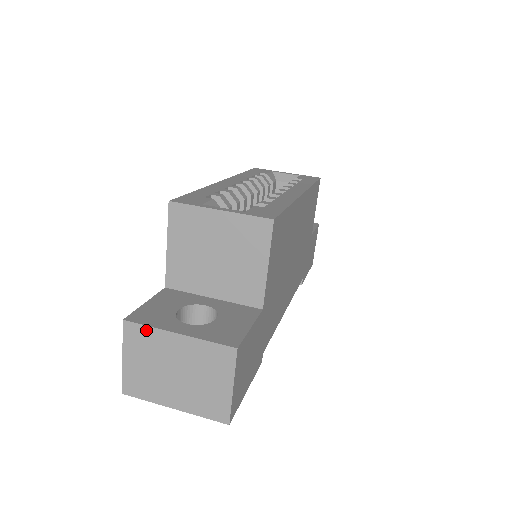
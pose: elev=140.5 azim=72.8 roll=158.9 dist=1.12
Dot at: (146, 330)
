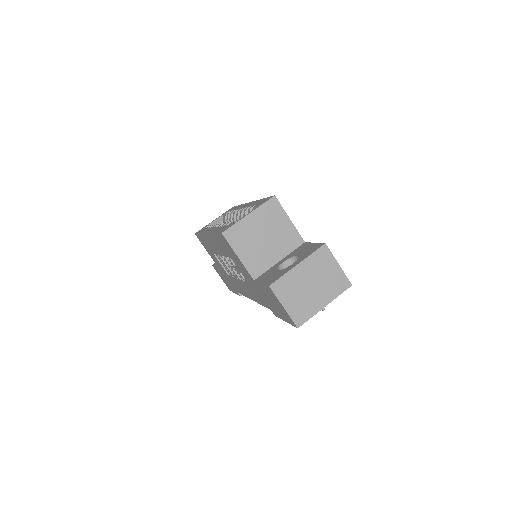
Dot at: (283, 279)
